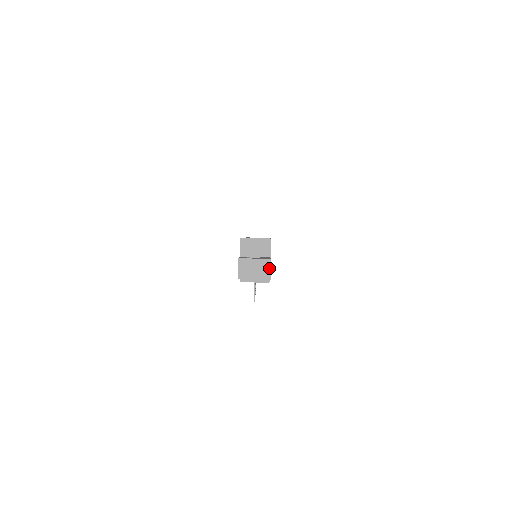
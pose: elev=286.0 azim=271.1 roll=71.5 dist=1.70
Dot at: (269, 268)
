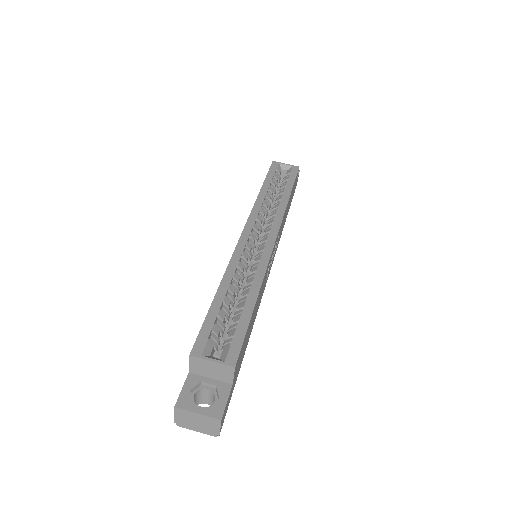
Dot at: (217, 426)
